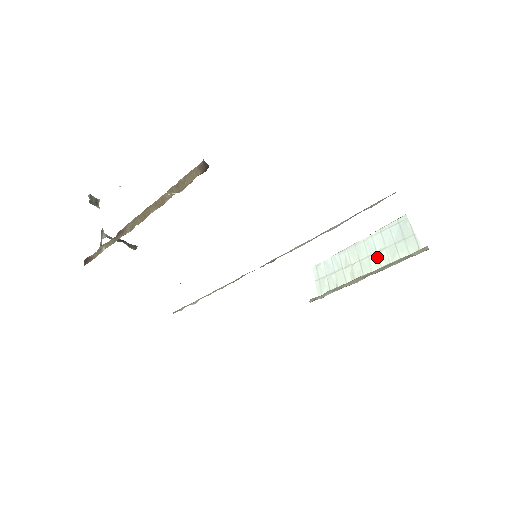
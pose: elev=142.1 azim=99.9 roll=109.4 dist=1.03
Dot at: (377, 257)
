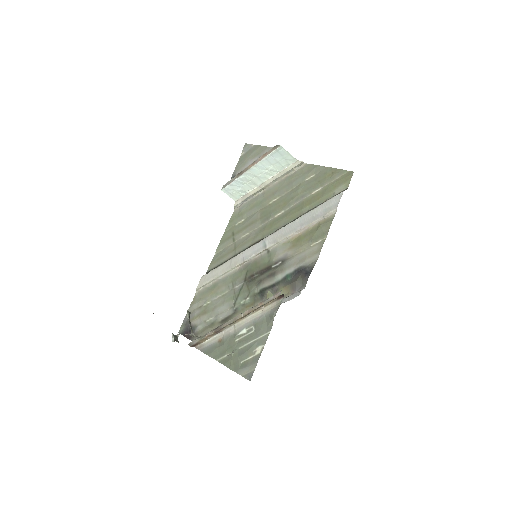
Dot at: (269, 172)
